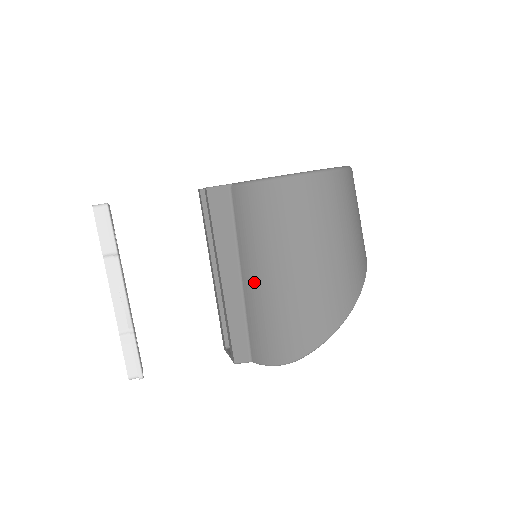
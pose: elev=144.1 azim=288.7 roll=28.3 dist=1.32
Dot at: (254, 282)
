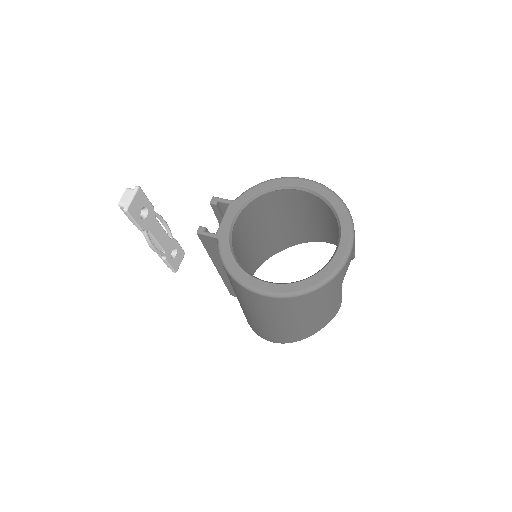
Dot at: occluded
